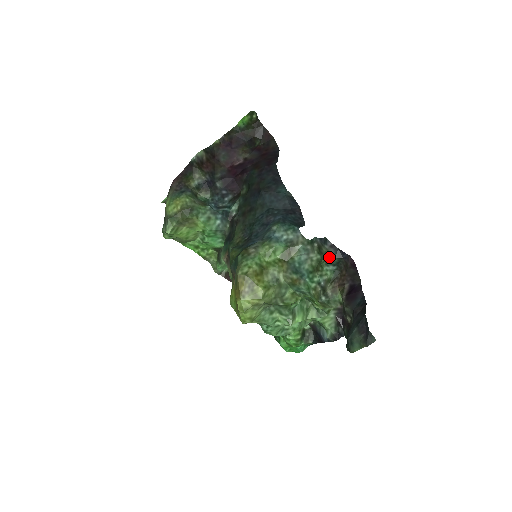
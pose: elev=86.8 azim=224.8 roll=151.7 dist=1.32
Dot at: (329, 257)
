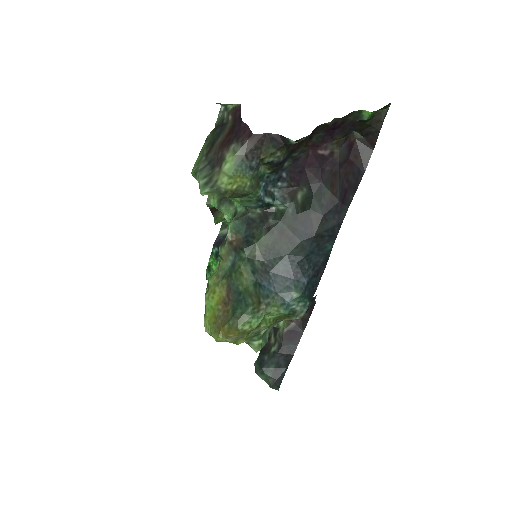
Dot at: occluded
